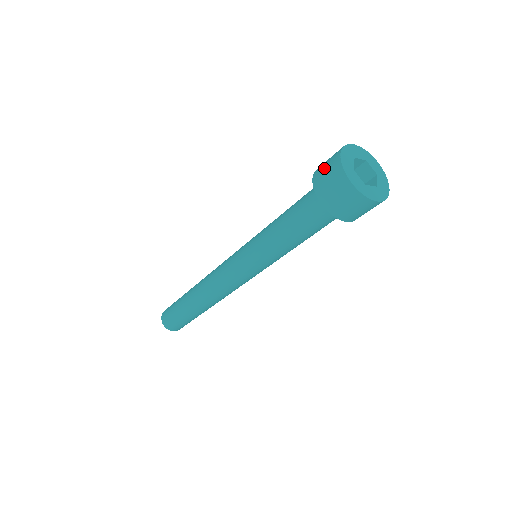
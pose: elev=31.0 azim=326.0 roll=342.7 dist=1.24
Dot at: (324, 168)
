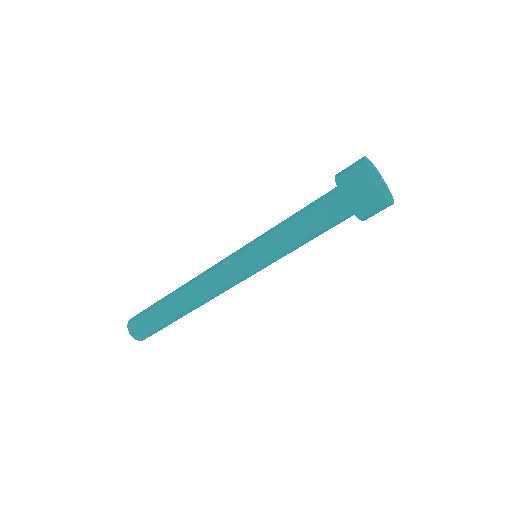
Dot at: occluded
